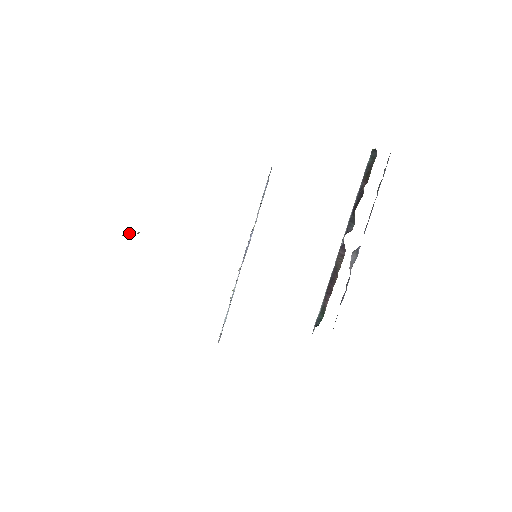
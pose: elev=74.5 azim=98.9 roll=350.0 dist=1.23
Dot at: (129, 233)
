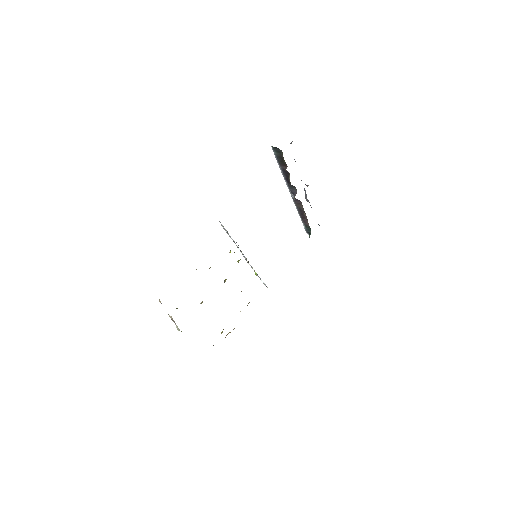
Dot at: (171, 319)
